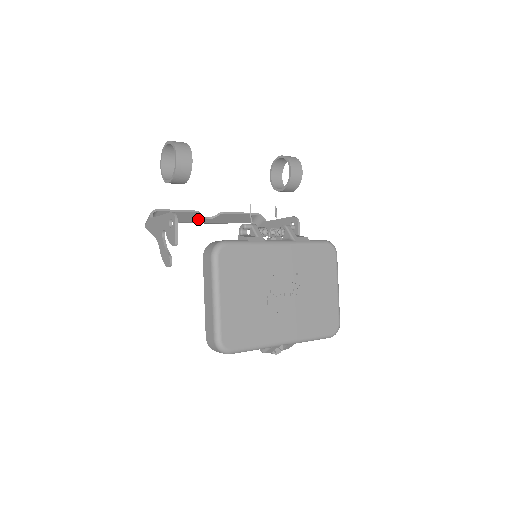
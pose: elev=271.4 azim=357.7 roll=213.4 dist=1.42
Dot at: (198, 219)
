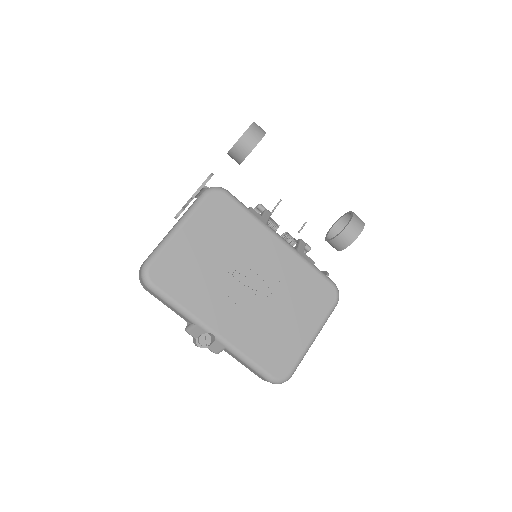
Dot at: occluded
